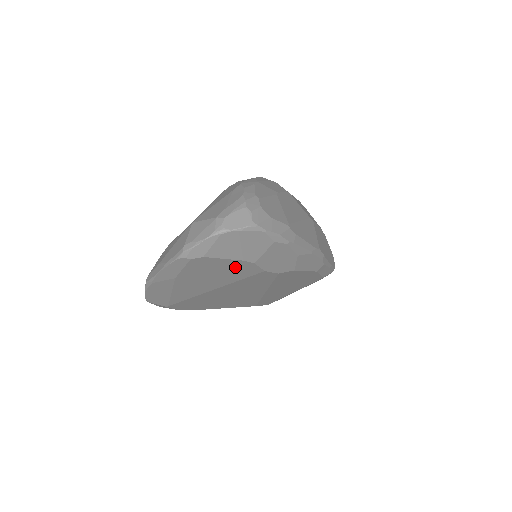
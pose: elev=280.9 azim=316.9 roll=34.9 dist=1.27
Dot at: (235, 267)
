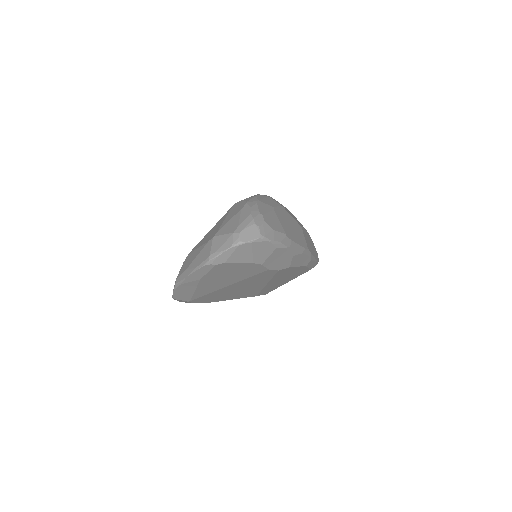
Dot at: (247, 268)
